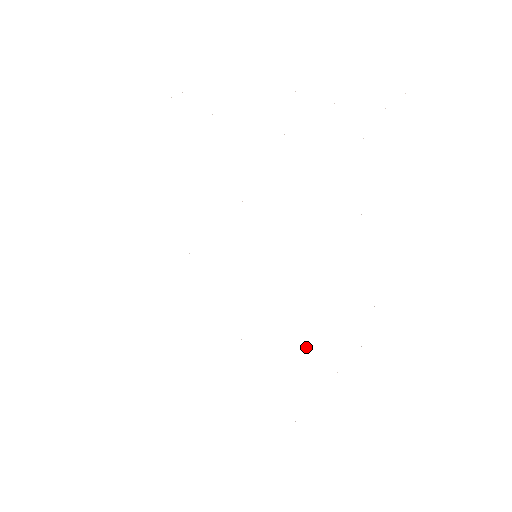
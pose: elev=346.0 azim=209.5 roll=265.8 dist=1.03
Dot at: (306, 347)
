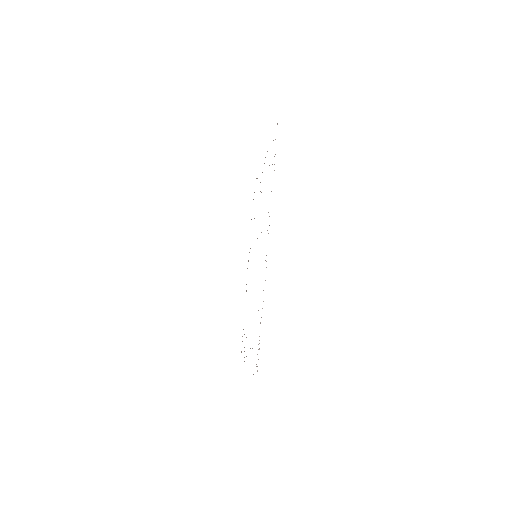
Dot at: occluded
